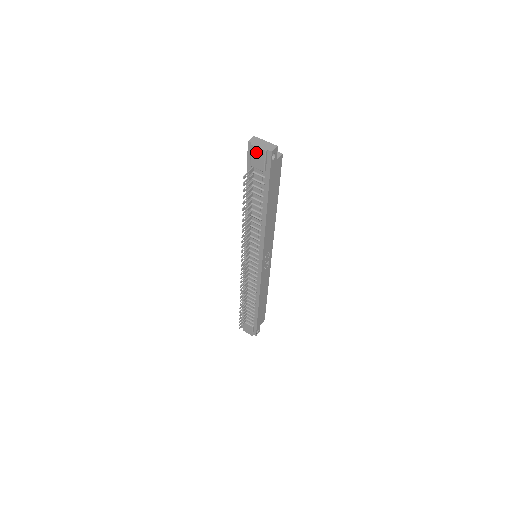
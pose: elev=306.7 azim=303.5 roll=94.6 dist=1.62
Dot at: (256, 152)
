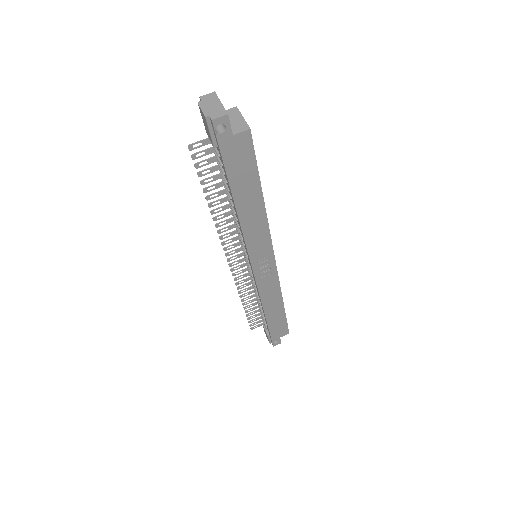
Dot at: (202, 115)
